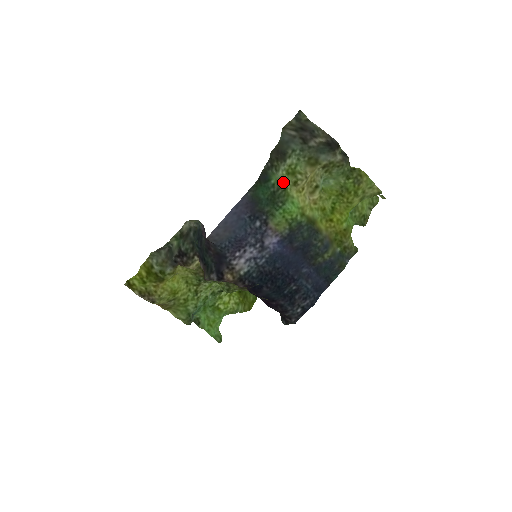
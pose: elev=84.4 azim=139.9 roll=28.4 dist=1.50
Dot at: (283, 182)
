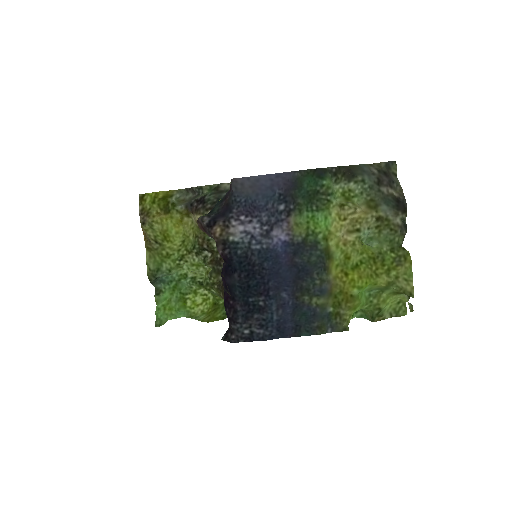
Dot at: (333, 194)
